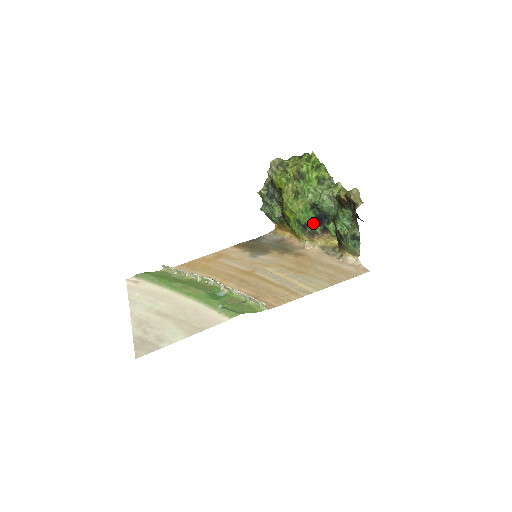
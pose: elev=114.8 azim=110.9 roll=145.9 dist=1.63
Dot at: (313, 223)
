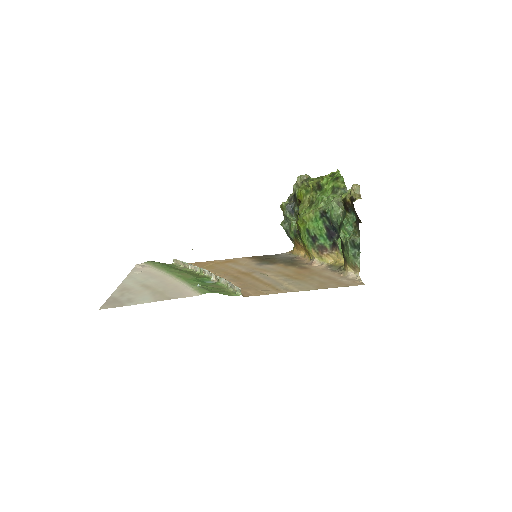
Dot at: (323, 236)
